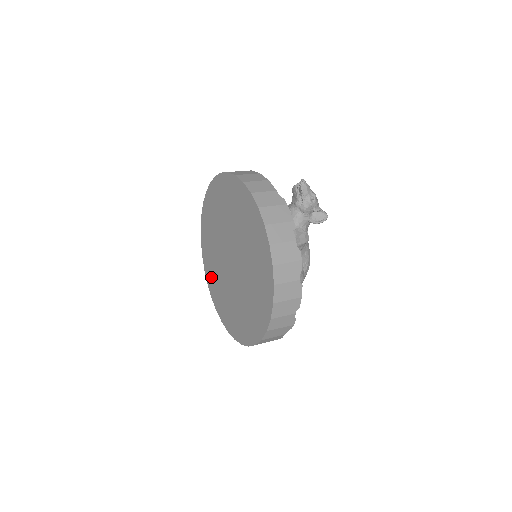
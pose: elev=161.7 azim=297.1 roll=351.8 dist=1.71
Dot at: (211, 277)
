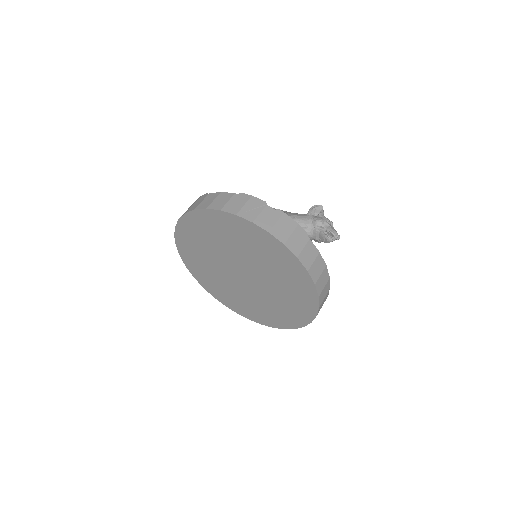
Dot at: (190, 235)
